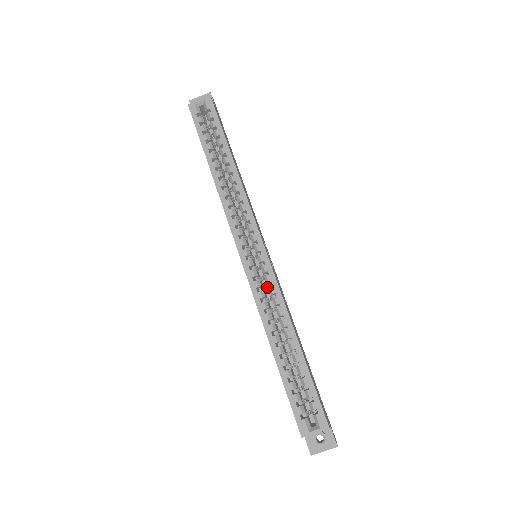
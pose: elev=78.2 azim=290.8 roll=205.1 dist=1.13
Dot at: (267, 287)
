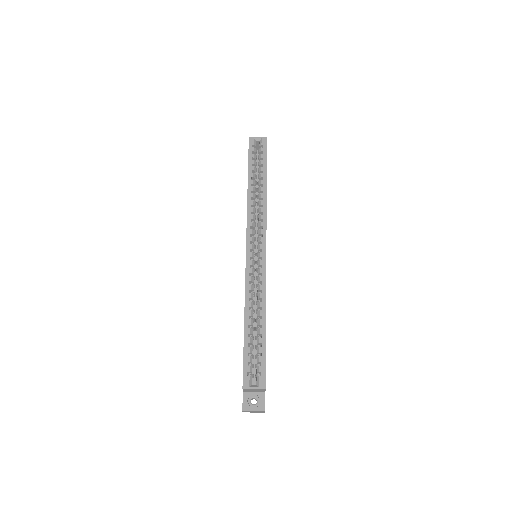
Dot at: (257, 278)
